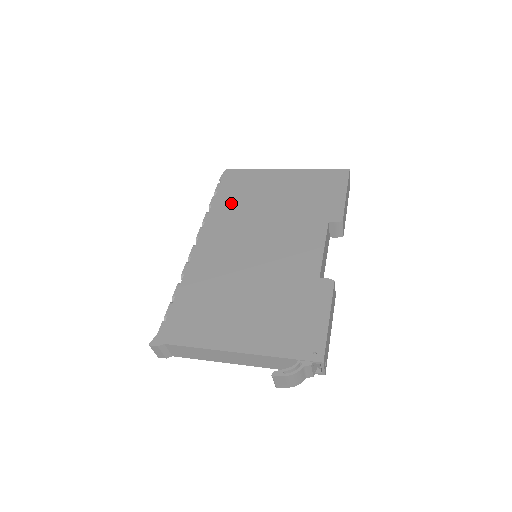
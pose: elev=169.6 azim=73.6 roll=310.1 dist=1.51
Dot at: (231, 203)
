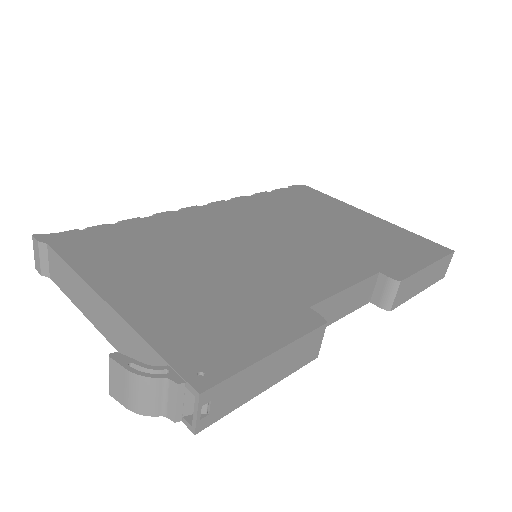
Dot at: (279, 203)
